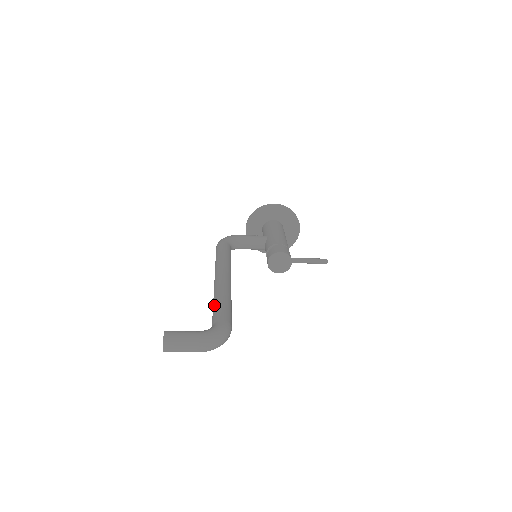
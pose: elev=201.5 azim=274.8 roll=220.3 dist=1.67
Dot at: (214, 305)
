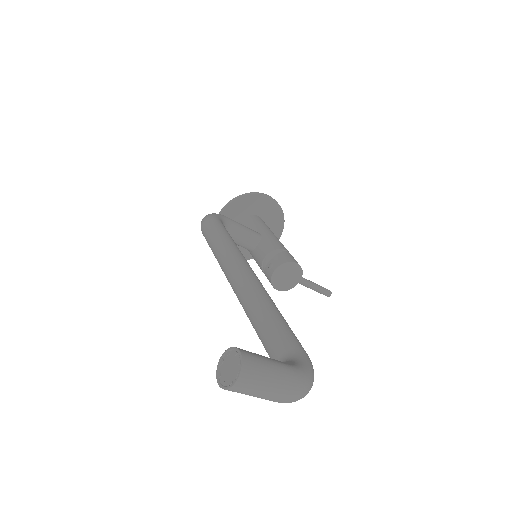
Dot at: (267, 317)
